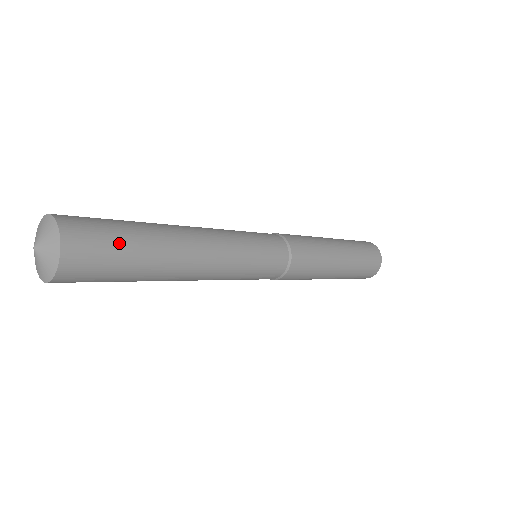
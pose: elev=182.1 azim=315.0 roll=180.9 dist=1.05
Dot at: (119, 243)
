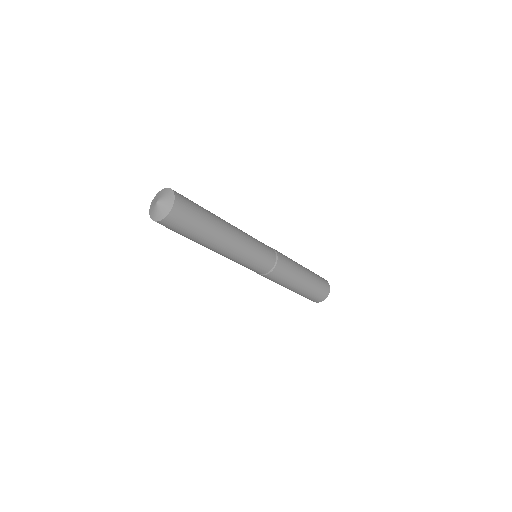
Dot at: occluded
